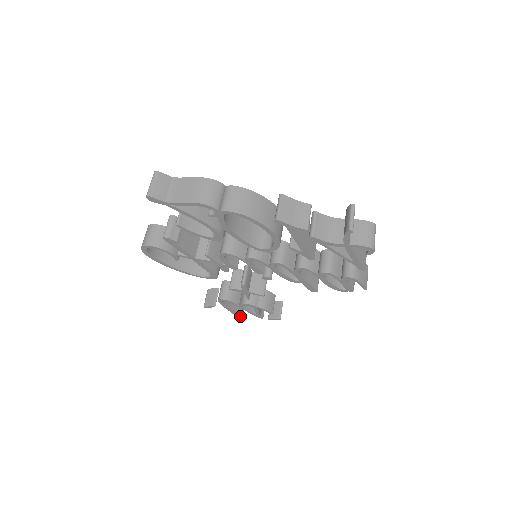
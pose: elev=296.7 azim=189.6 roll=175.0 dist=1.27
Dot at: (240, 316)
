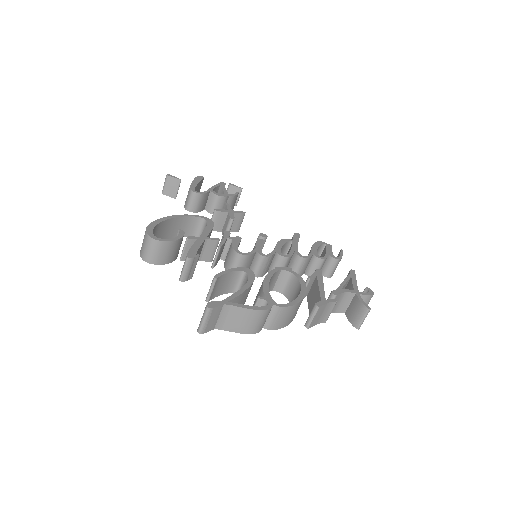
Dot at: occluded
